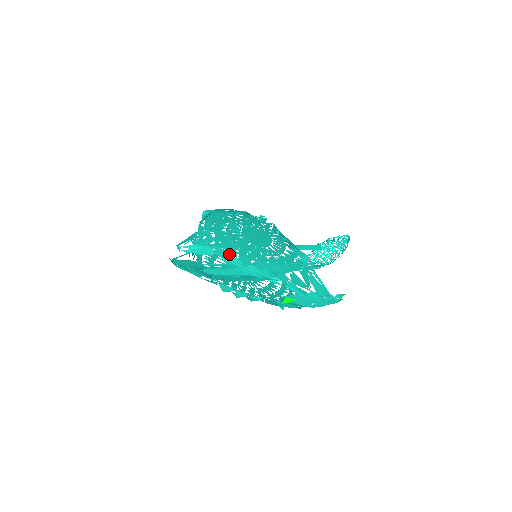
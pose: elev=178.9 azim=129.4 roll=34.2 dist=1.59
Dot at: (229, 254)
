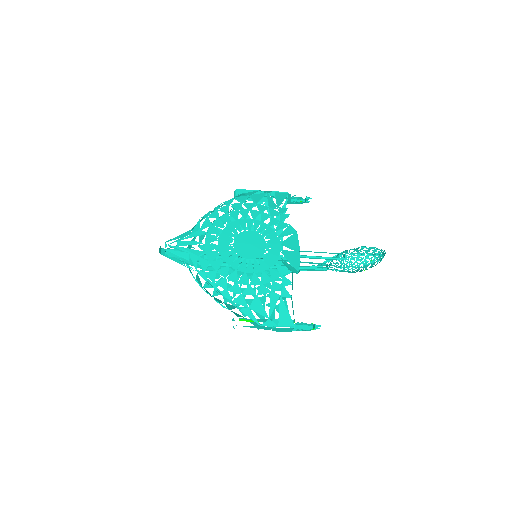
Dot at: (203, 264)
